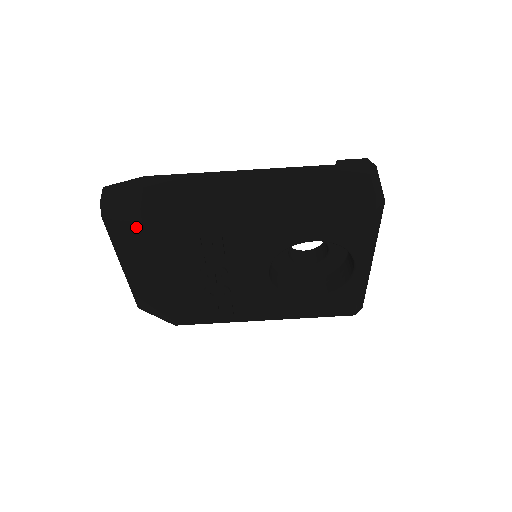
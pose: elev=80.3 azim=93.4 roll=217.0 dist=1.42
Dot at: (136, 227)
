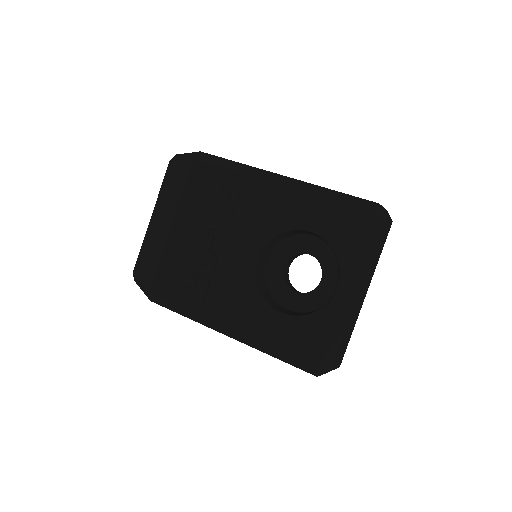
Dot at: (187, 164)
